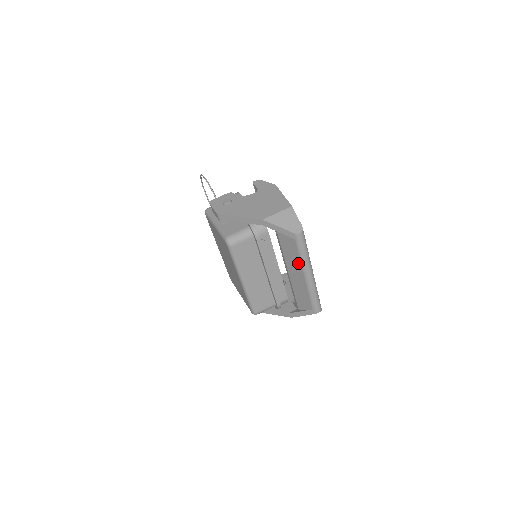
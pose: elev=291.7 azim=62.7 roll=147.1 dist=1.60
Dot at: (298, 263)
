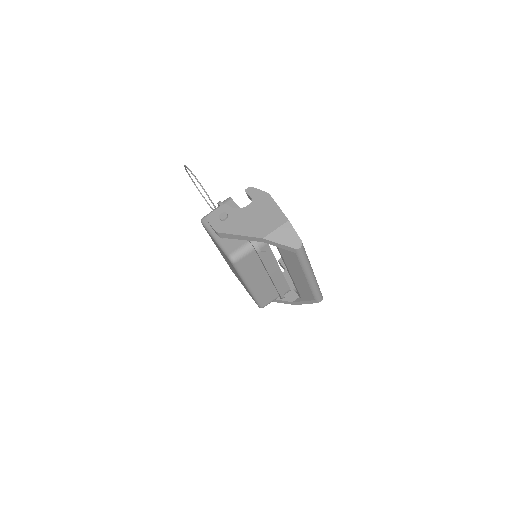
Dot at: (299, 269)
